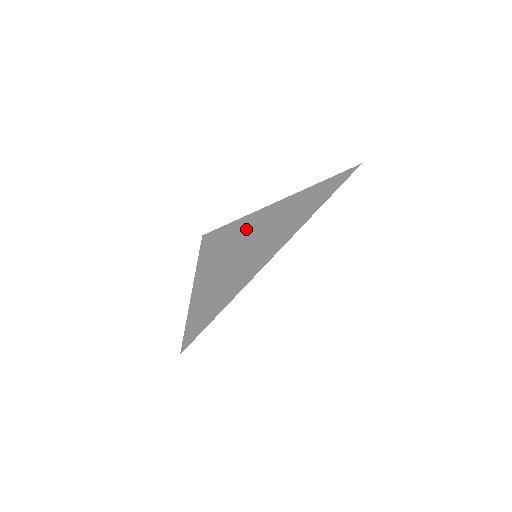
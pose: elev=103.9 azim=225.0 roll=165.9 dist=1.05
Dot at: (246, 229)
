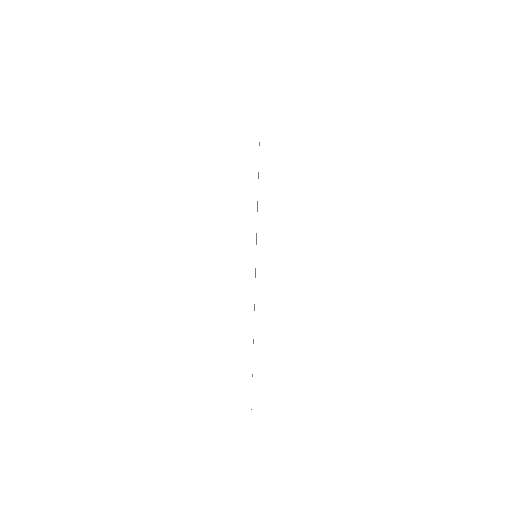
Dot at: occluded
